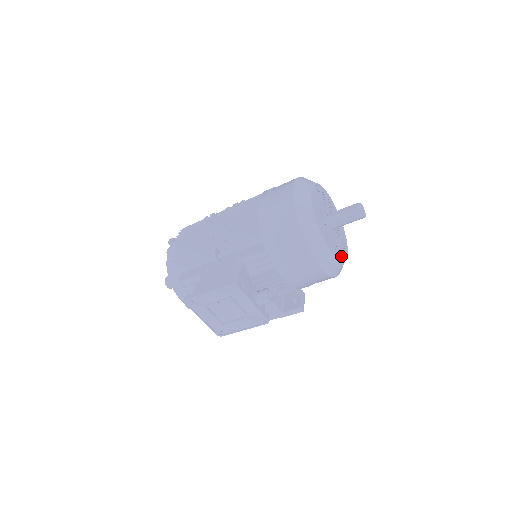
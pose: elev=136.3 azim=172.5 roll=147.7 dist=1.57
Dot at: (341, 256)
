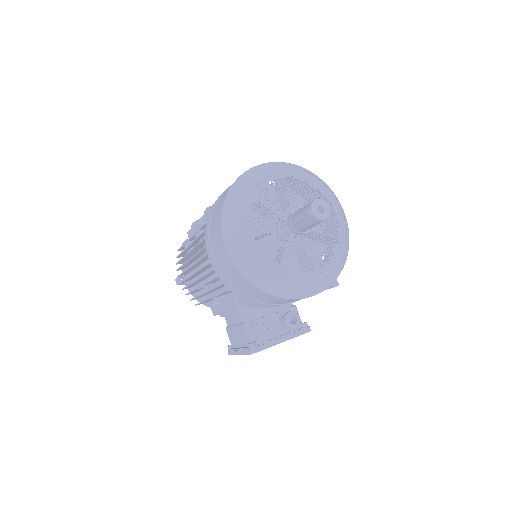
Dot at: (335, 246)
